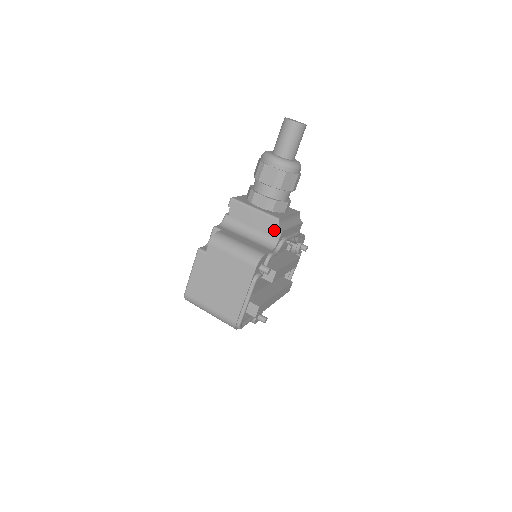
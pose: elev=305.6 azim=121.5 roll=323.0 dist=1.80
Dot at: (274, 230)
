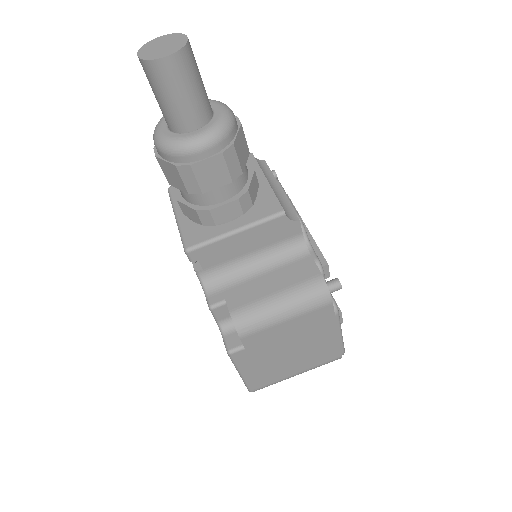
Dot at: (287, 229)
